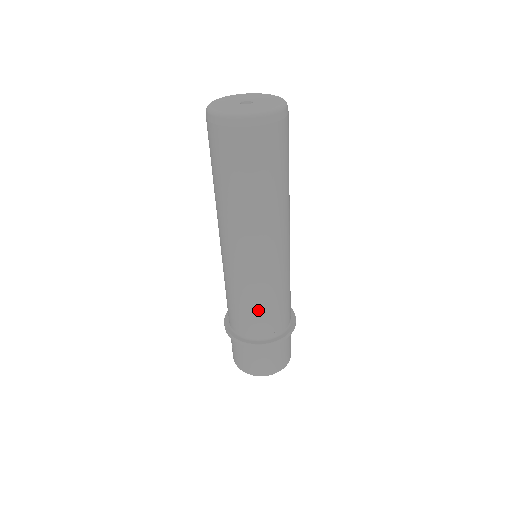
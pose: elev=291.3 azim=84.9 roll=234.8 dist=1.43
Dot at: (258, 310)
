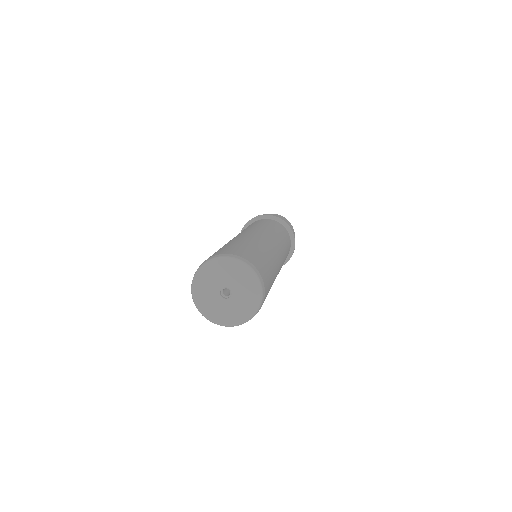
Dot at: occluded
